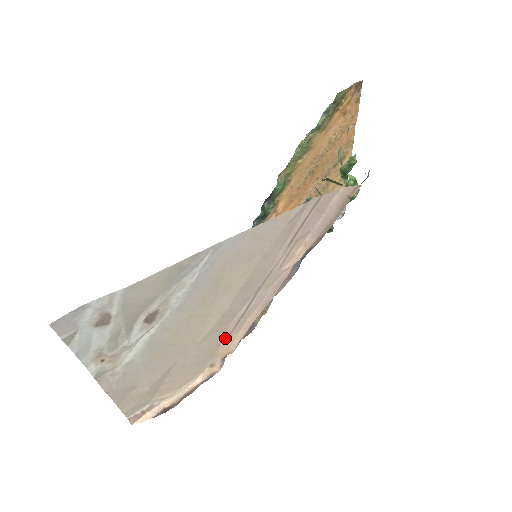
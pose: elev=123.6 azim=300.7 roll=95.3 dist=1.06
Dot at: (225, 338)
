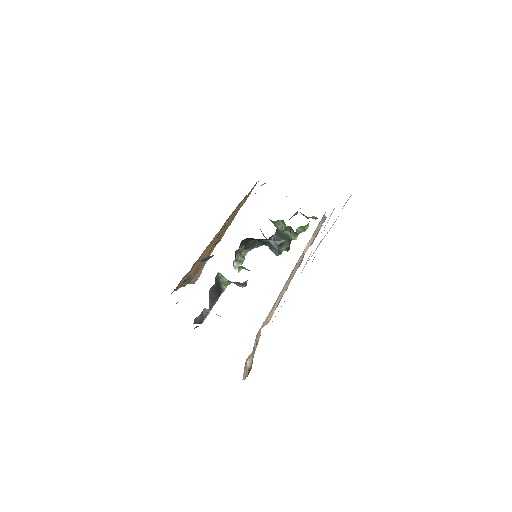
Dot at: (274, 304)
